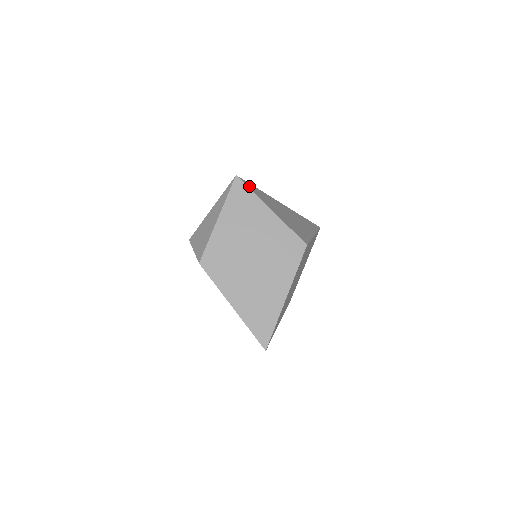
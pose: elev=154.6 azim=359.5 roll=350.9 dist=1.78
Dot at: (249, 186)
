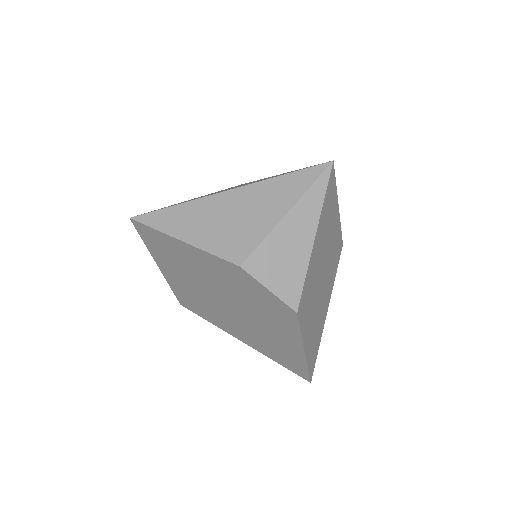
Dot at: occluded
